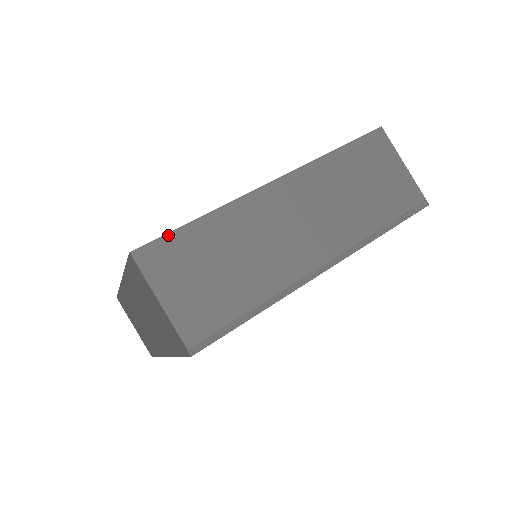
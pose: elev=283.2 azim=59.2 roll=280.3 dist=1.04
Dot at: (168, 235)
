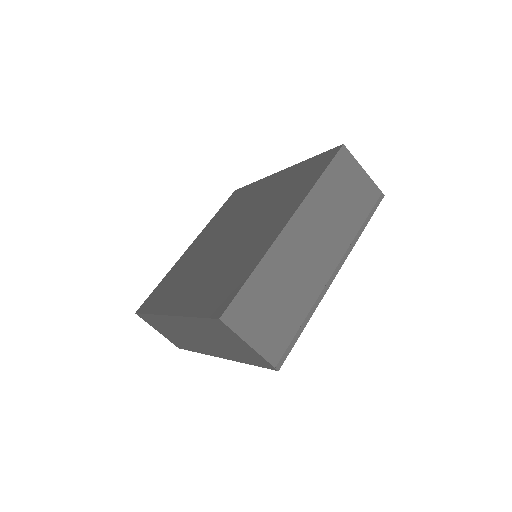
Dot at: (238, 295)
